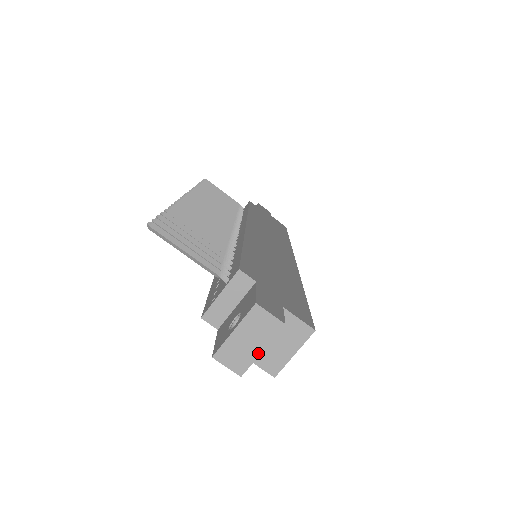
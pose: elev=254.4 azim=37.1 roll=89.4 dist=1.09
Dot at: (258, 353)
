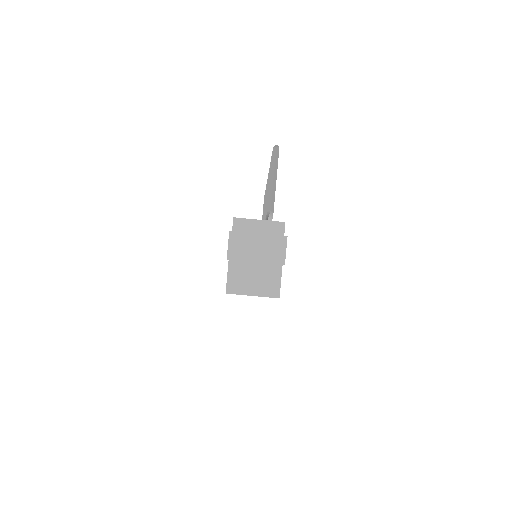
Dot at: (252, 260)
